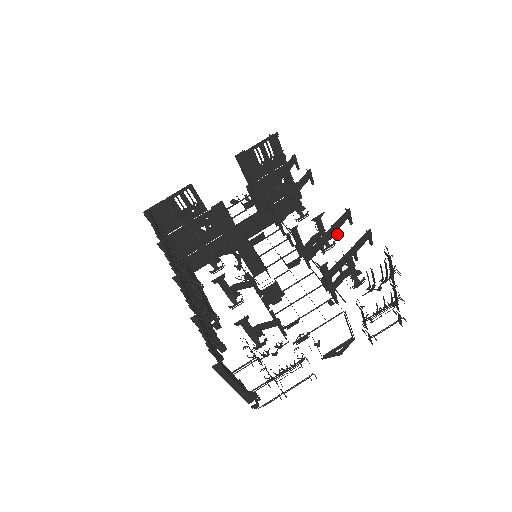
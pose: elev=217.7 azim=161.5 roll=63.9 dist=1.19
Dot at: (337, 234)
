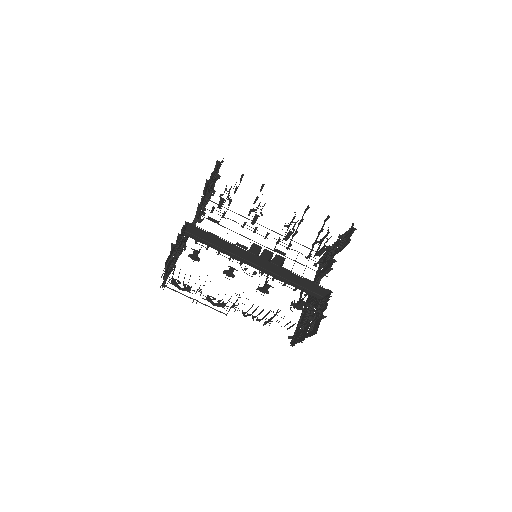
Dot at: occluded
